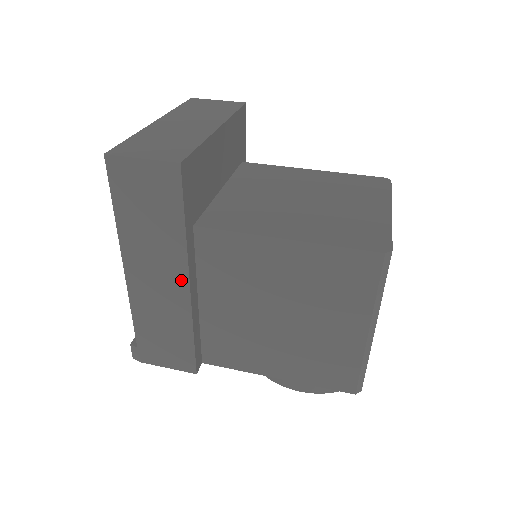
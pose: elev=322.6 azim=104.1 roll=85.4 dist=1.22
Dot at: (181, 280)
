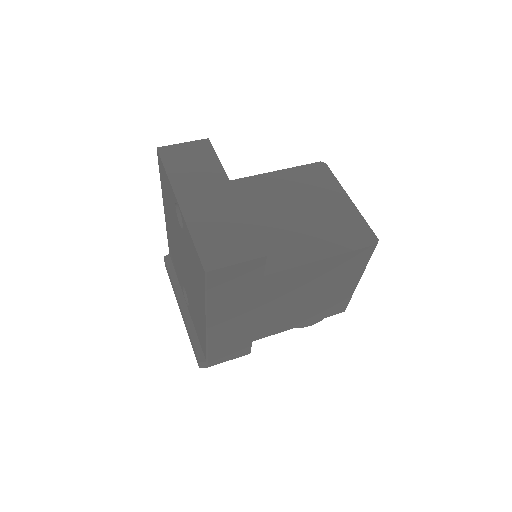
Dot at: (251, 313)
